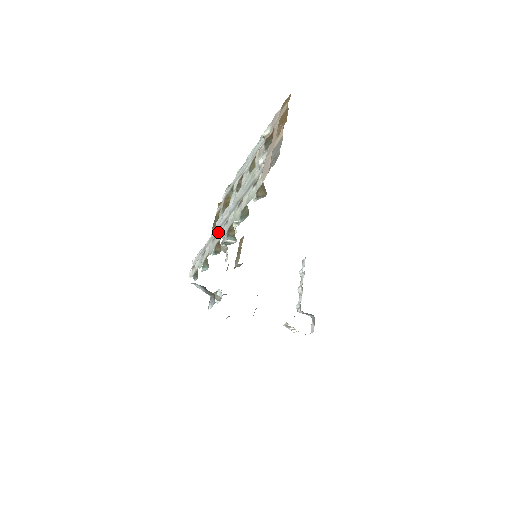
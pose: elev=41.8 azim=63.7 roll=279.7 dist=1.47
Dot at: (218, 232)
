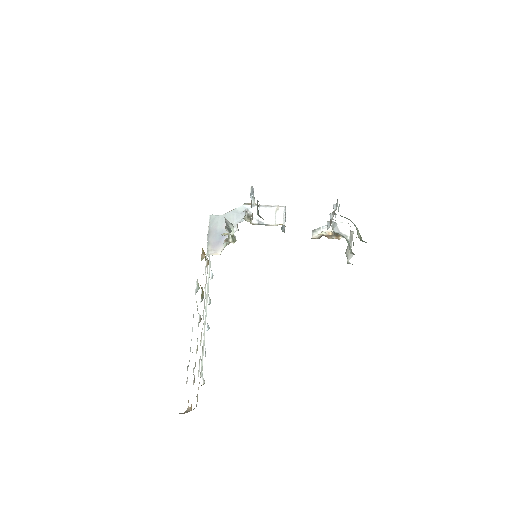
Dot at: occluded
